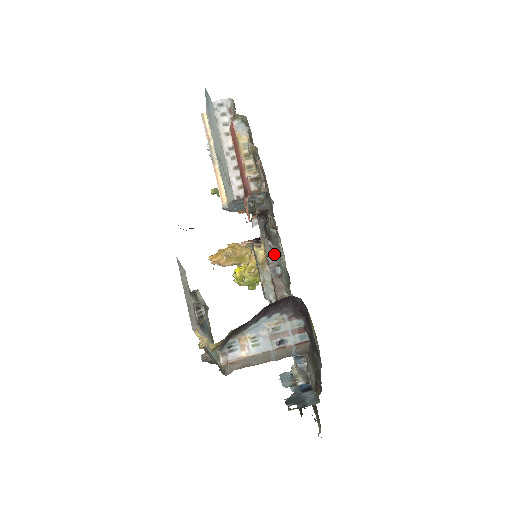
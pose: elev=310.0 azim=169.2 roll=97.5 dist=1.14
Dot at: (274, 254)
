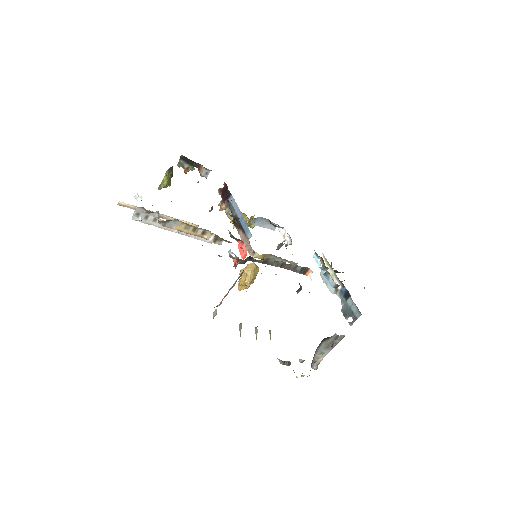
Dot at: (270, 261)
